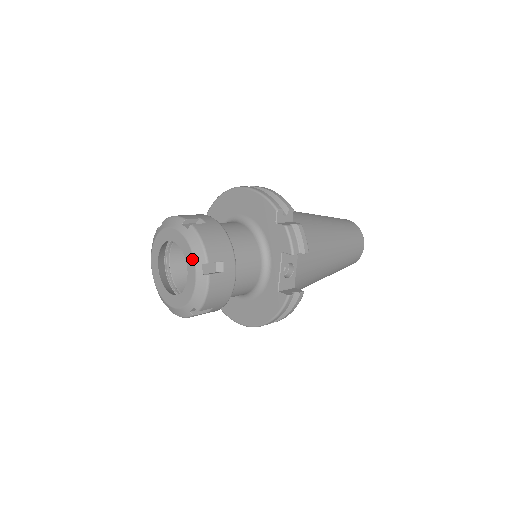
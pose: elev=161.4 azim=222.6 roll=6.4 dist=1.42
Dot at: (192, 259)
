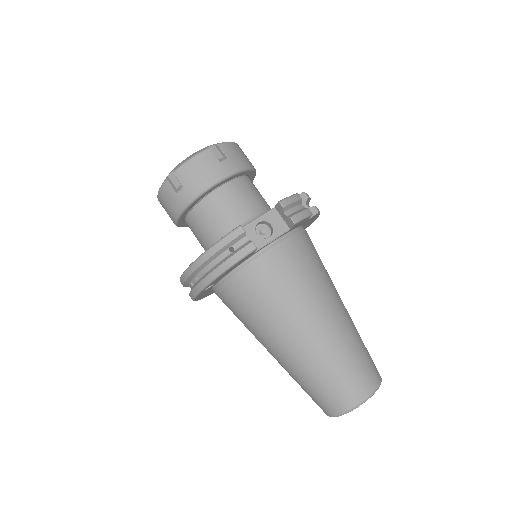
Dot at: occluded
